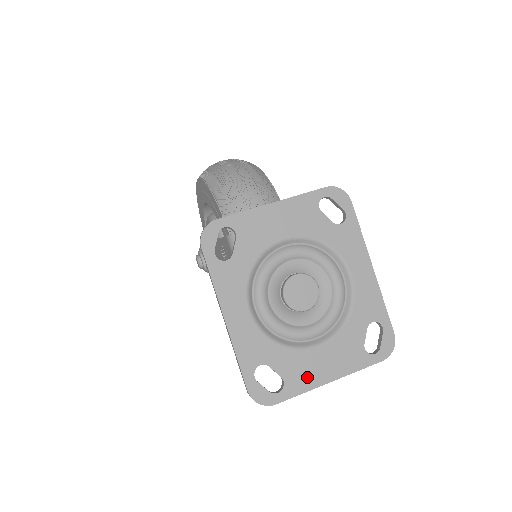
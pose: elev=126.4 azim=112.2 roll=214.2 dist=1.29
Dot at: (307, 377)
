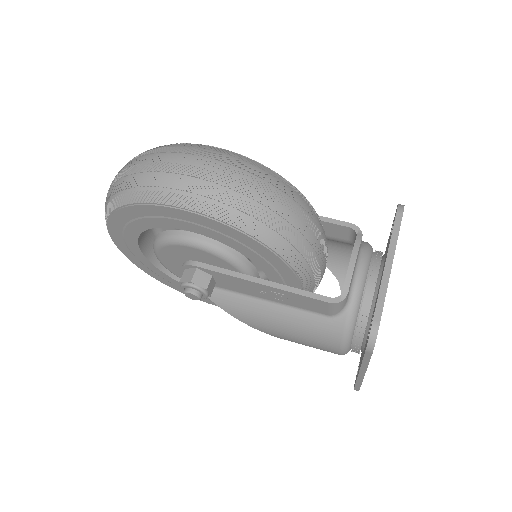
Dot at: occluded
